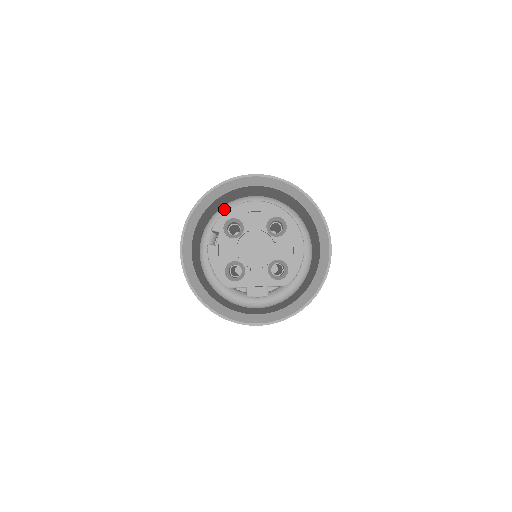
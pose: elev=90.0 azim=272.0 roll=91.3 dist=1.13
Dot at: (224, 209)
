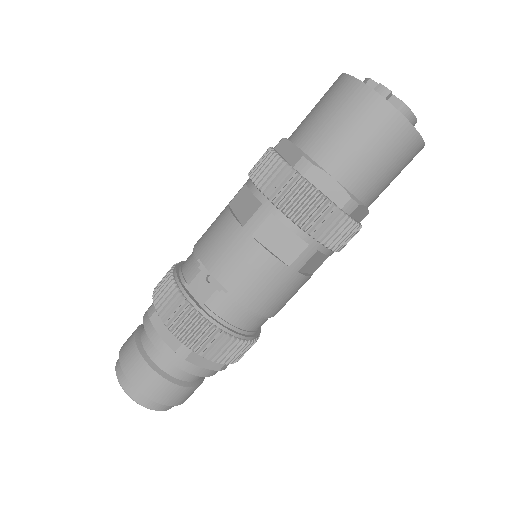
Dot at: occluded
